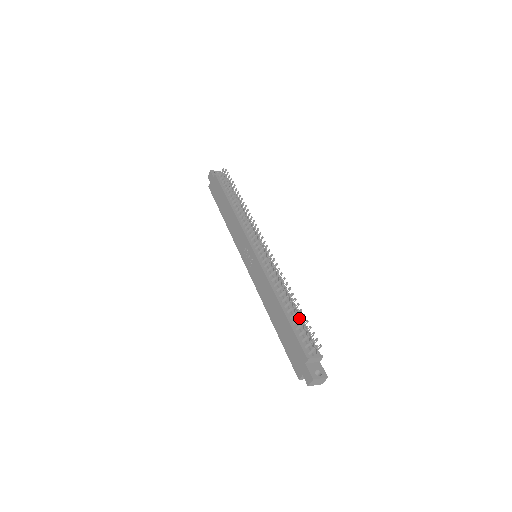
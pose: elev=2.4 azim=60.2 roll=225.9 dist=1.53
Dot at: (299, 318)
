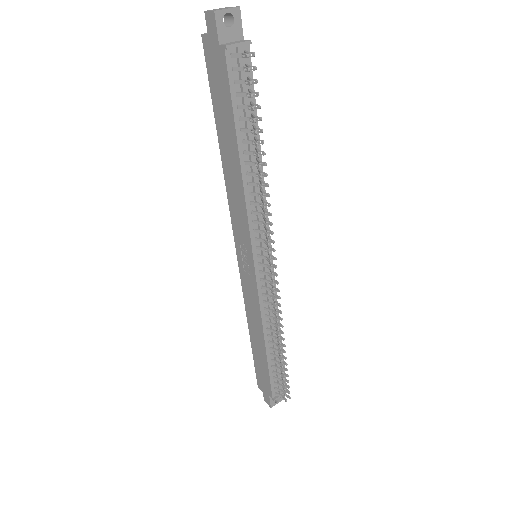
Dot at: occluded
